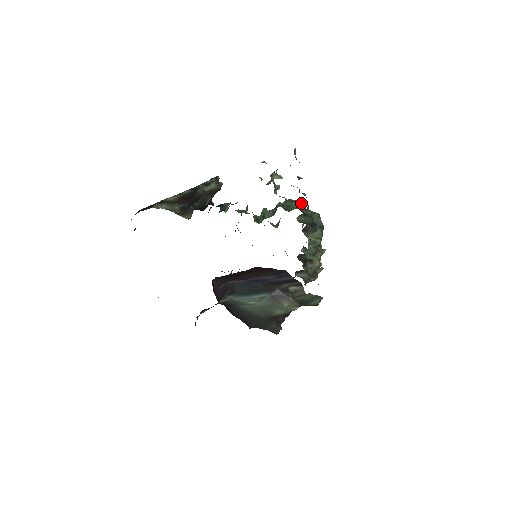
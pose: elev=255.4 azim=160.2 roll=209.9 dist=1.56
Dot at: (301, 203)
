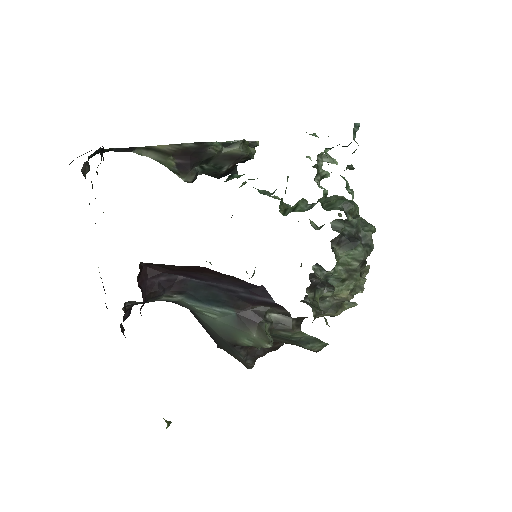
Dot at: (350, 204)
